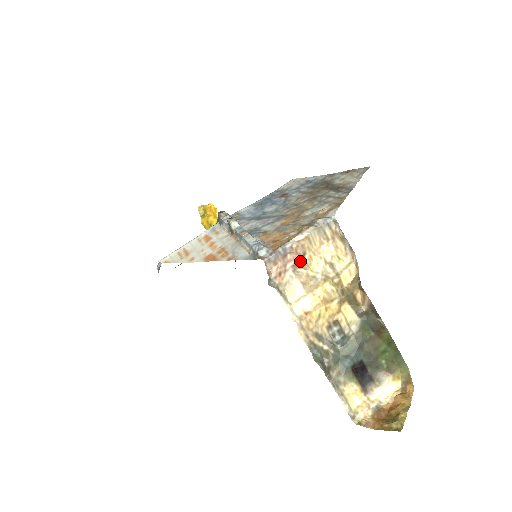
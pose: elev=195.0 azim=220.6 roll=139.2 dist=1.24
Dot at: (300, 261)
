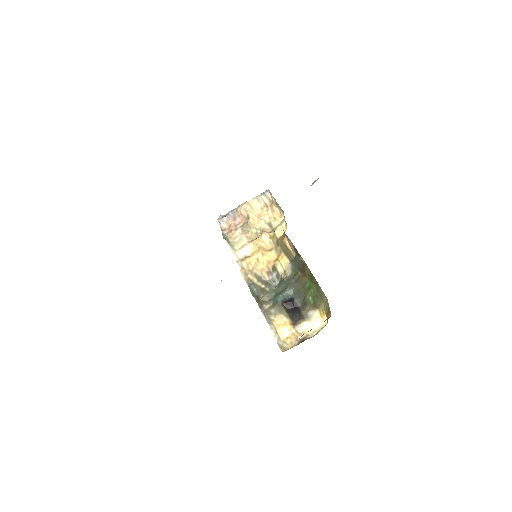
Dot at: (246, 222)
